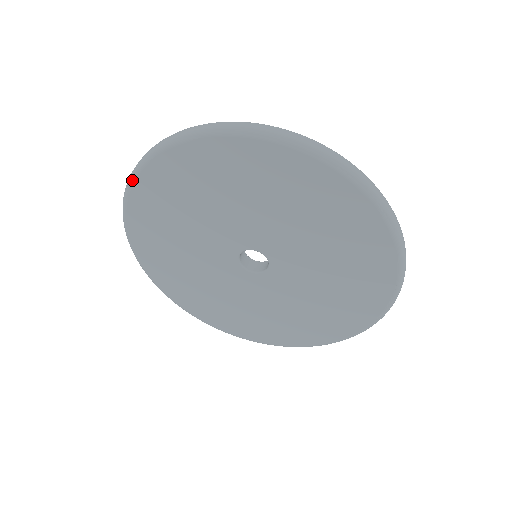
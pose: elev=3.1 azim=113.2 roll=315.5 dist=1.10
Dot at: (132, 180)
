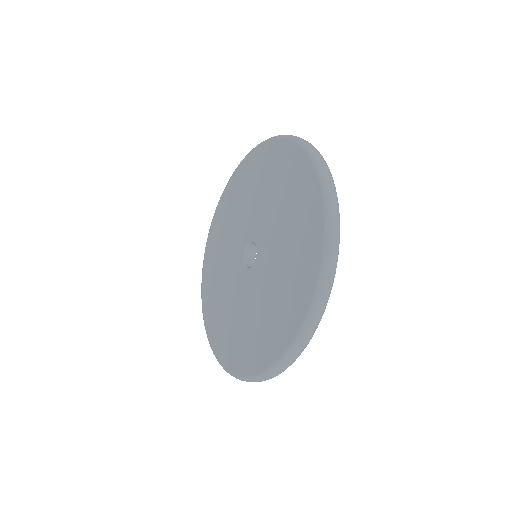
Dot at: (237, 167)
